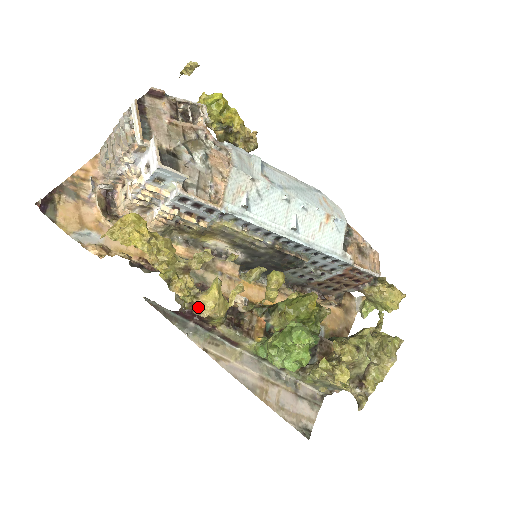
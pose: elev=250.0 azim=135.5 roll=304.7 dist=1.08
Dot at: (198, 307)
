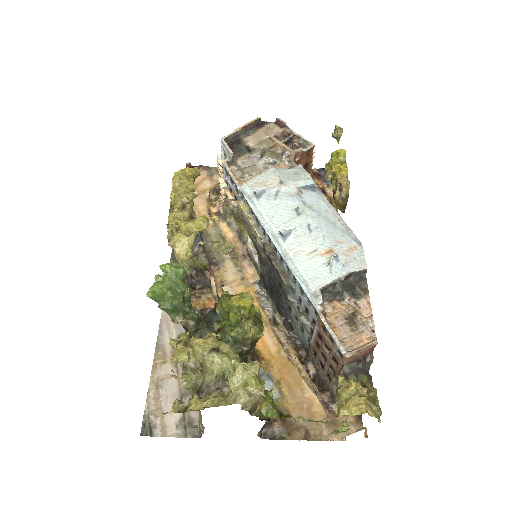
Dot at: (172, 237)
